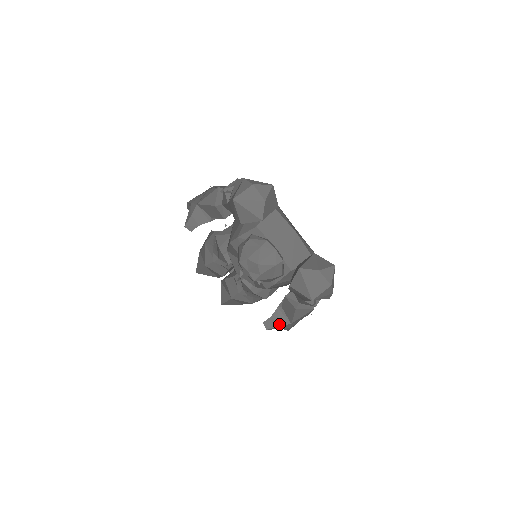
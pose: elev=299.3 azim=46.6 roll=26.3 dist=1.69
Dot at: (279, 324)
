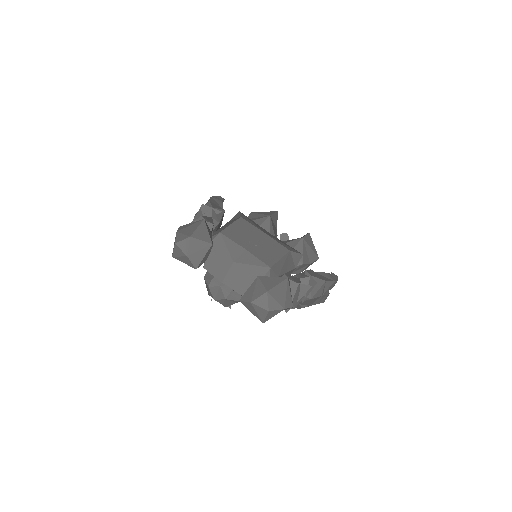
Dot at: (301, 306)
